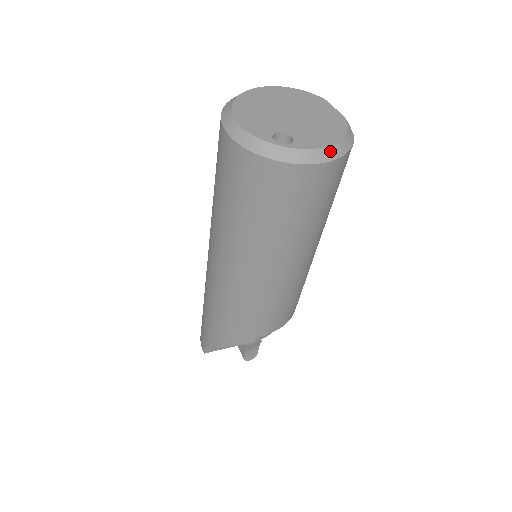
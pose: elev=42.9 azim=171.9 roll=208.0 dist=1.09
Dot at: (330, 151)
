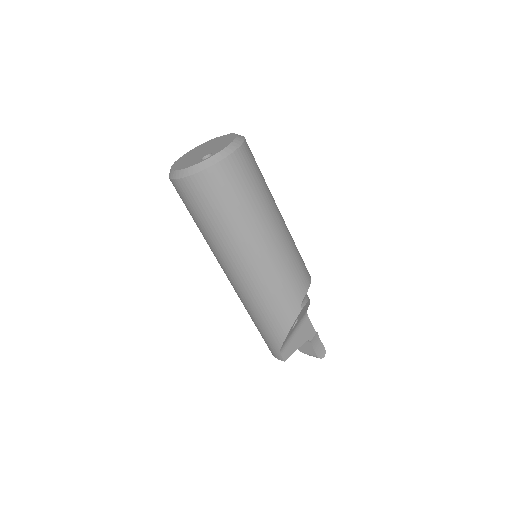
Dot at: (234, 144)
